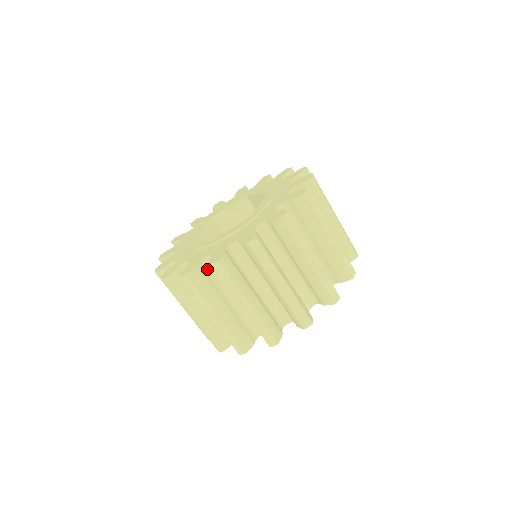
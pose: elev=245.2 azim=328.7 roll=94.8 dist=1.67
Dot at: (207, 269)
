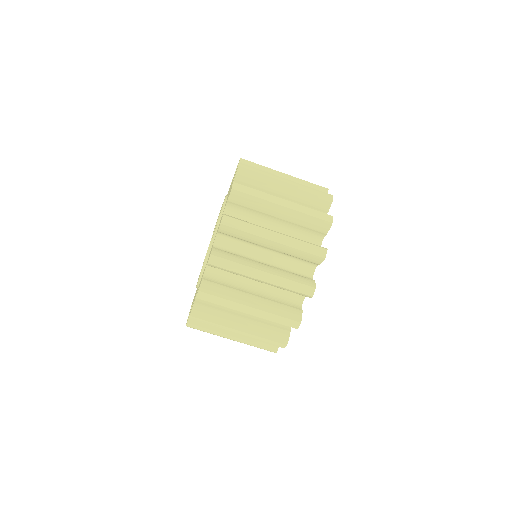
Dot at: (214, 278)
